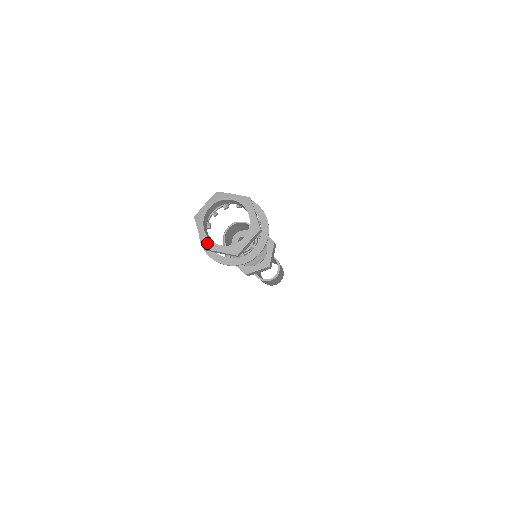
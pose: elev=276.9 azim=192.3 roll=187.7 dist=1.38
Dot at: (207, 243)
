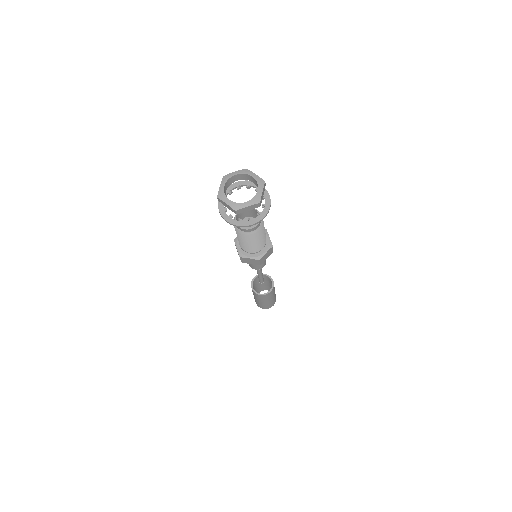
Dot at: (221, 194)
